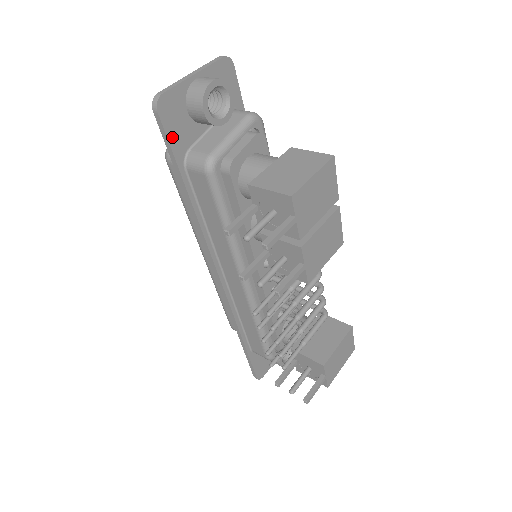
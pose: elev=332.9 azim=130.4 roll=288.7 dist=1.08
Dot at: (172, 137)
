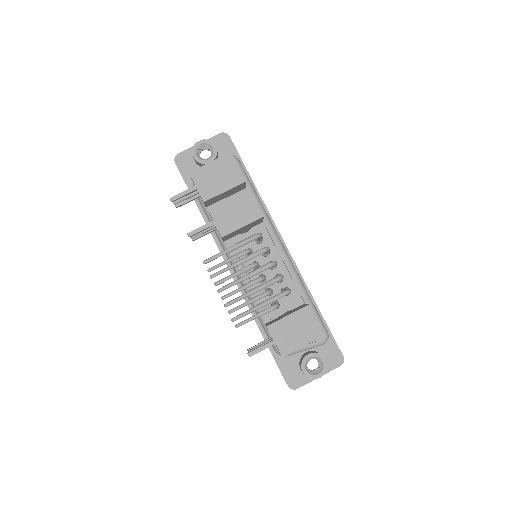
Dot at: (185, 175)
